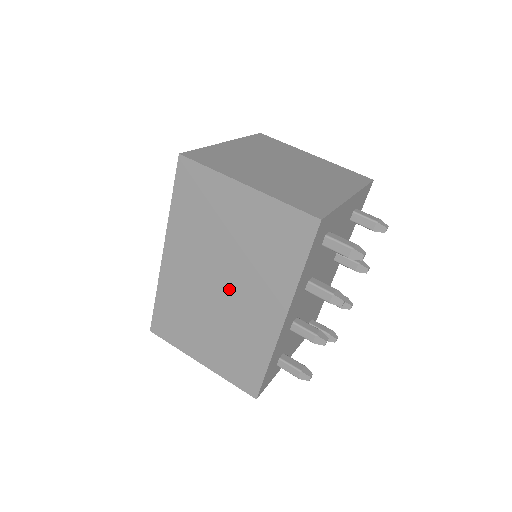
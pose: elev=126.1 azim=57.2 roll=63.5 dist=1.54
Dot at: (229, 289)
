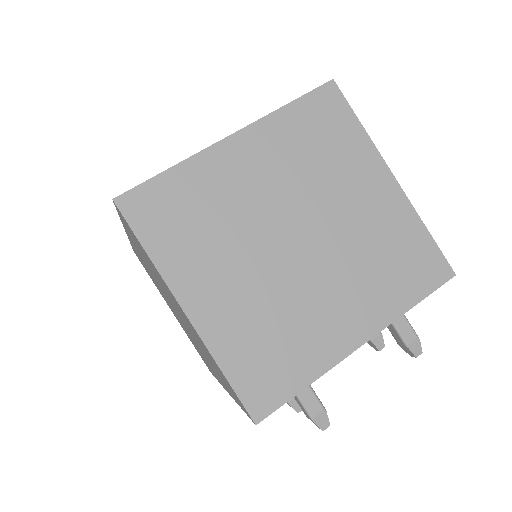
Dot at: (183, 323)
